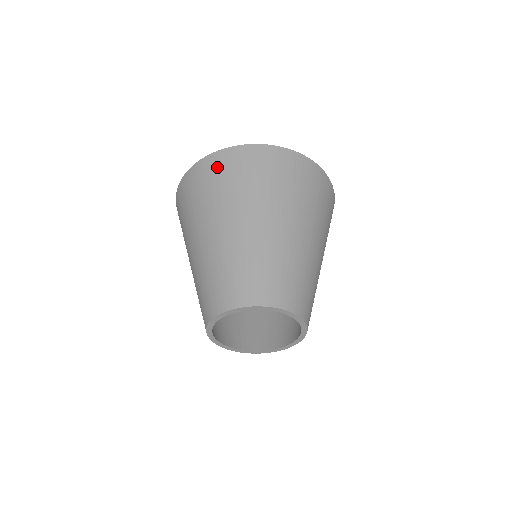
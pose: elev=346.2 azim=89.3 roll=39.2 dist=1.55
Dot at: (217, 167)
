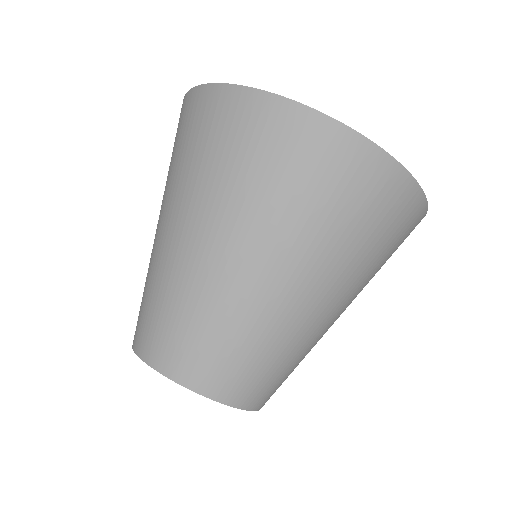
Dot at: (180, 122)
